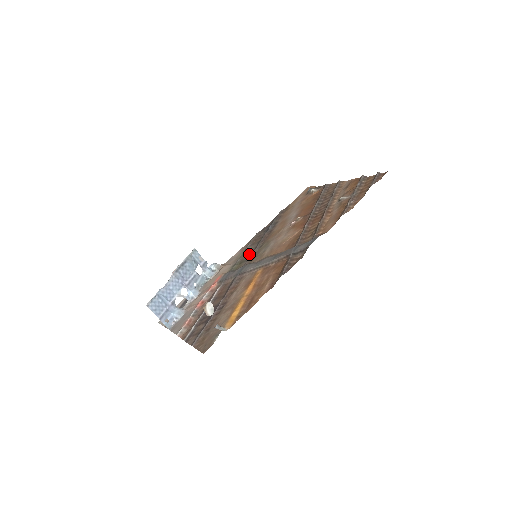
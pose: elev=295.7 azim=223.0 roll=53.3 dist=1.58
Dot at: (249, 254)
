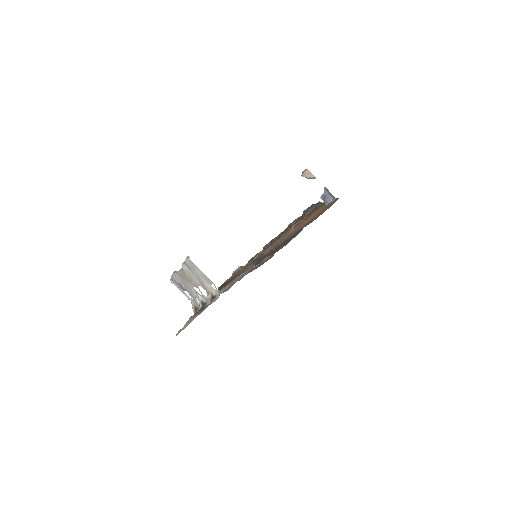
Dot at: occluded
